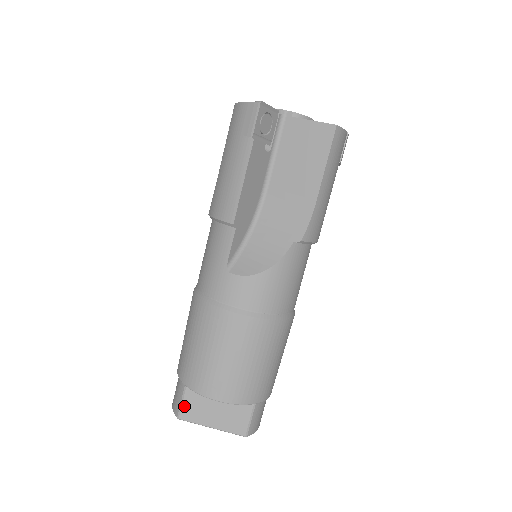
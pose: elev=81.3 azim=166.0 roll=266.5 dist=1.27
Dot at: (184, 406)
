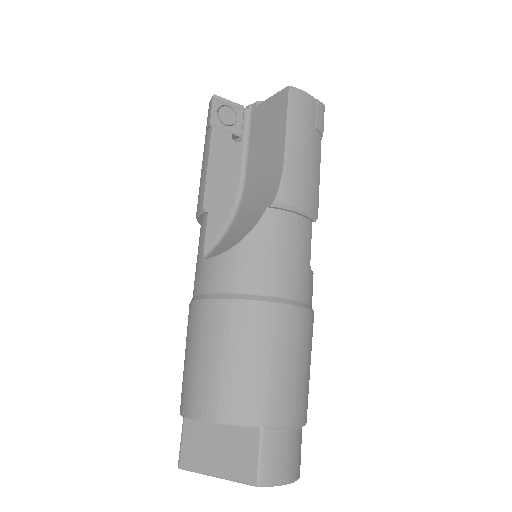
Dot at: (183, 447)
